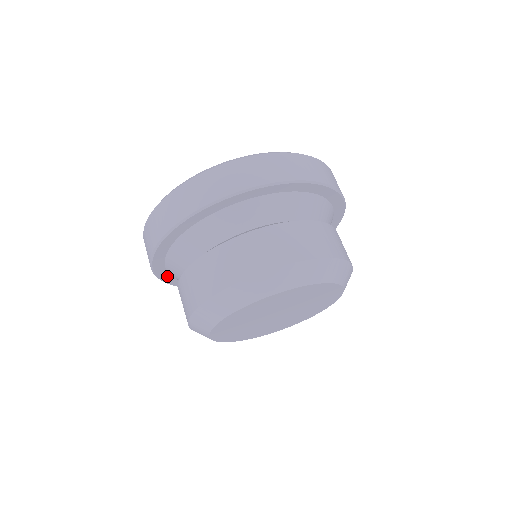
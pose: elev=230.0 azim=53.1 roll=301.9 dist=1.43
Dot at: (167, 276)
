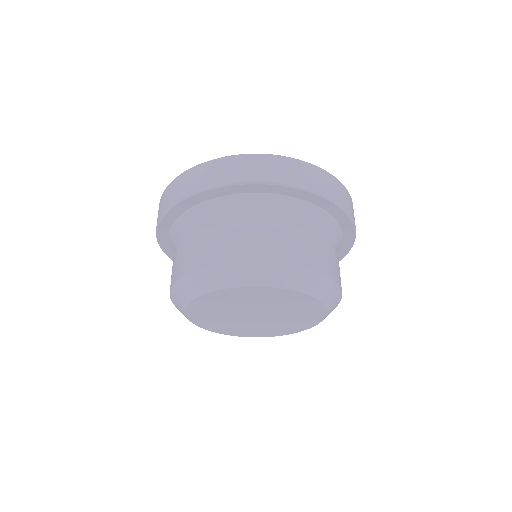
Dot at: (172, 218)
